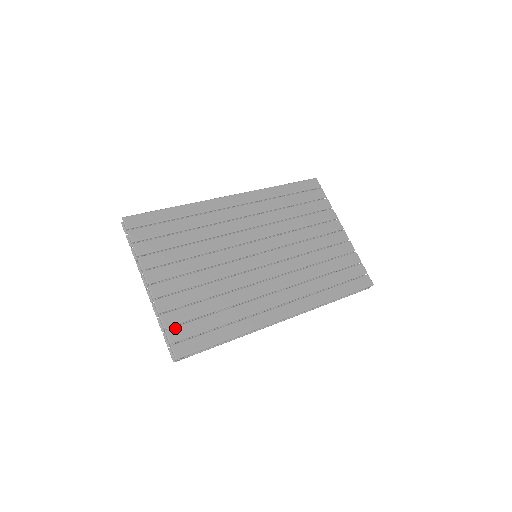
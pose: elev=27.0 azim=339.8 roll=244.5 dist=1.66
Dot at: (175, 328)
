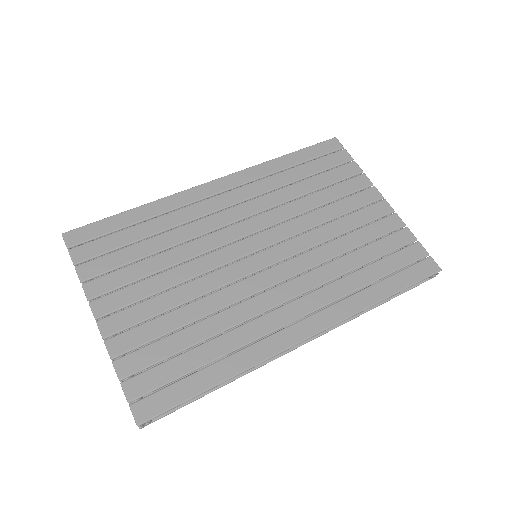
Dot at: (136, 378)
